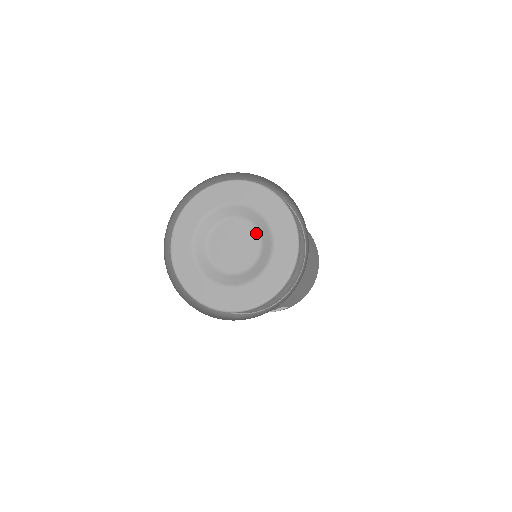
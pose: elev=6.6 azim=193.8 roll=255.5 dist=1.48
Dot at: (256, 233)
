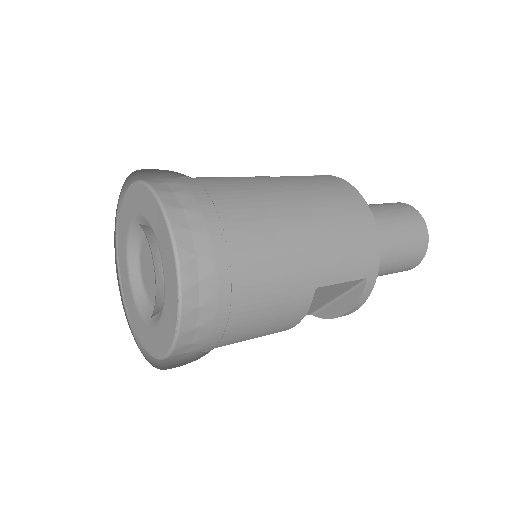
Dot at: occluded
